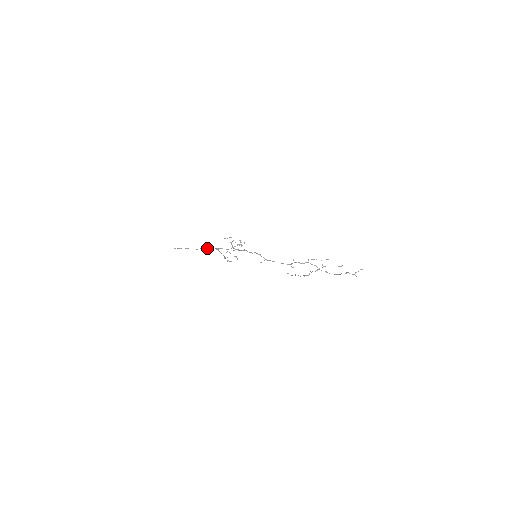
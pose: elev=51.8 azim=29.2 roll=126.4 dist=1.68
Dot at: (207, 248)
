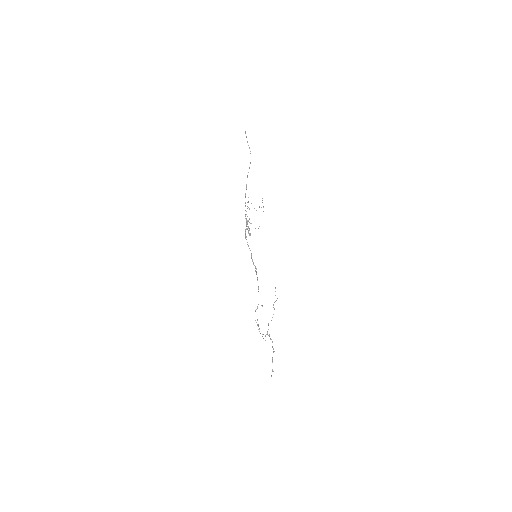
Dot at: (246, 186)
